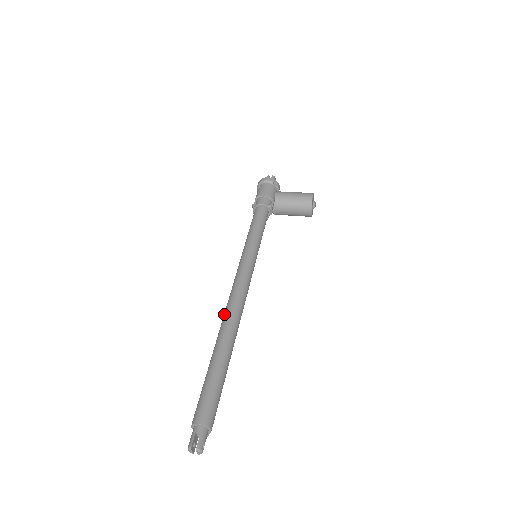
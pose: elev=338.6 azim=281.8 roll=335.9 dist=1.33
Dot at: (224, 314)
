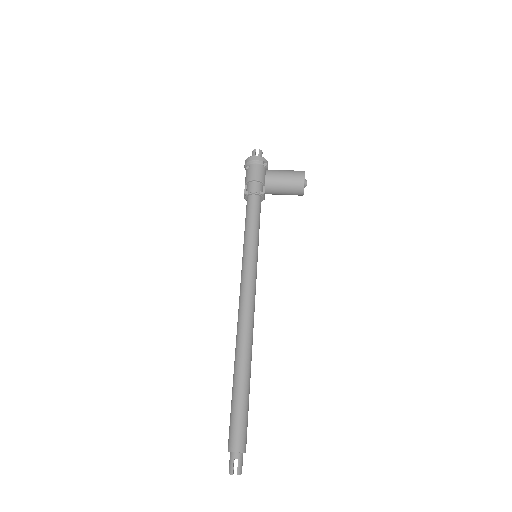
Dot at: (237, 332)
